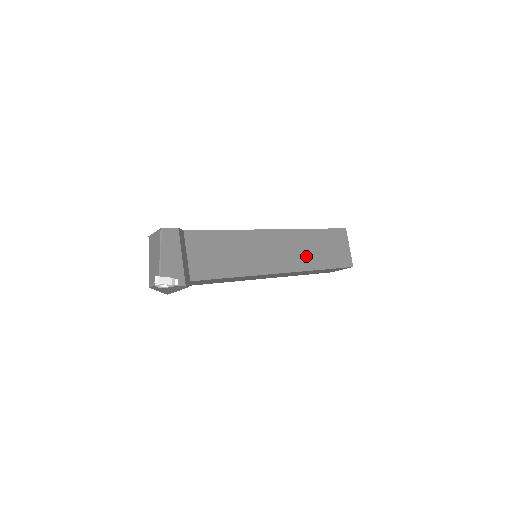
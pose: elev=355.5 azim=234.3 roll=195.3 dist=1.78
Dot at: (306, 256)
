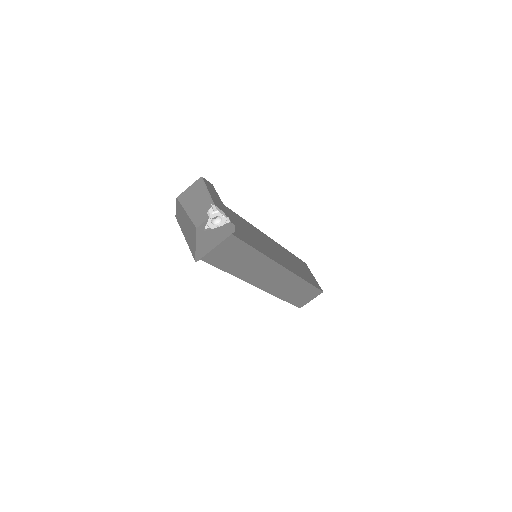
Dot at: (293, 266)
